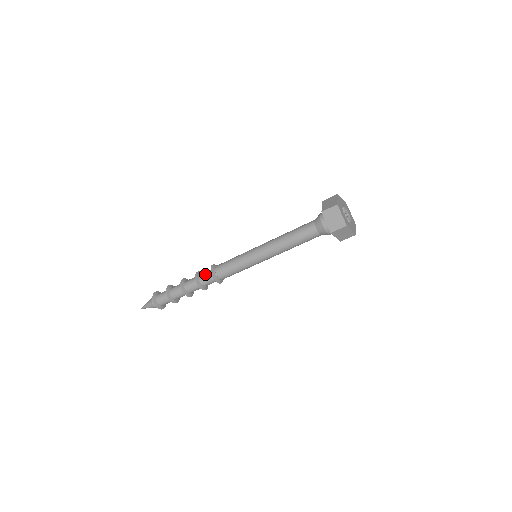
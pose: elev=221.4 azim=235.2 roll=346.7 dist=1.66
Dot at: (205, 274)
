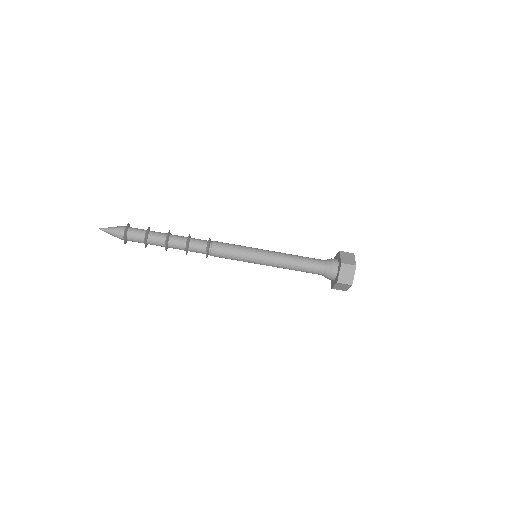
Dot at: (199, 242)
